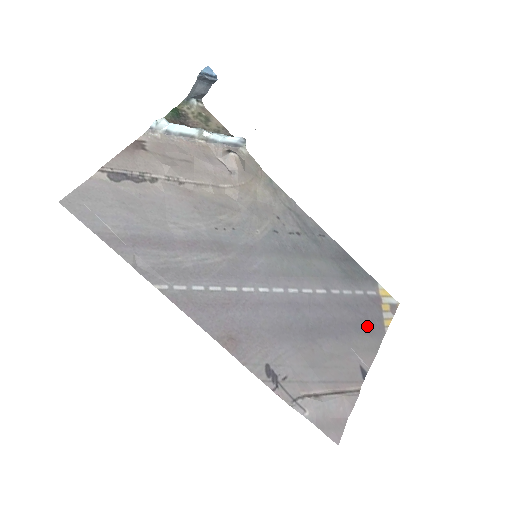
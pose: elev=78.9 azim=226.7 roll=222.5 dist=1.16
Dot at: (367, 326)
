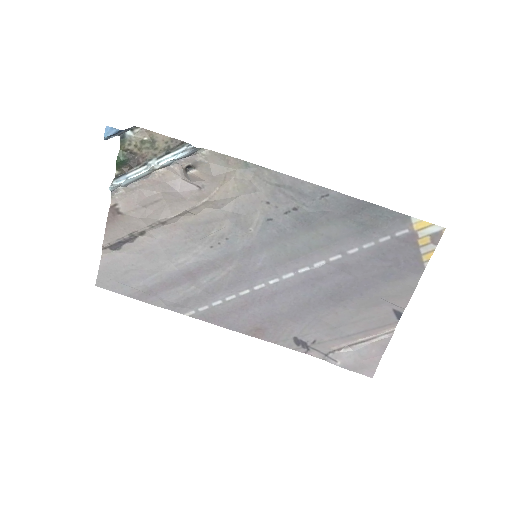
Dot at: (399, 270)
